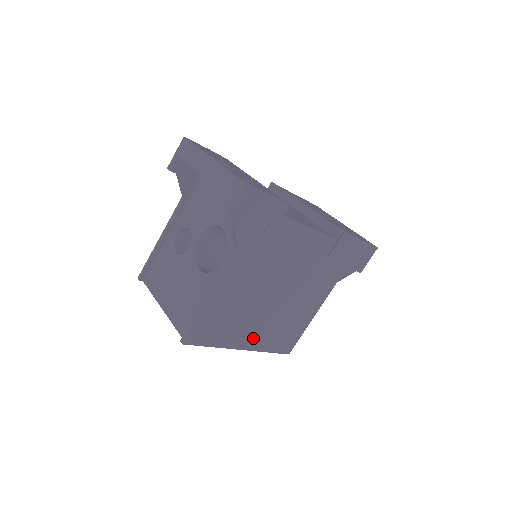
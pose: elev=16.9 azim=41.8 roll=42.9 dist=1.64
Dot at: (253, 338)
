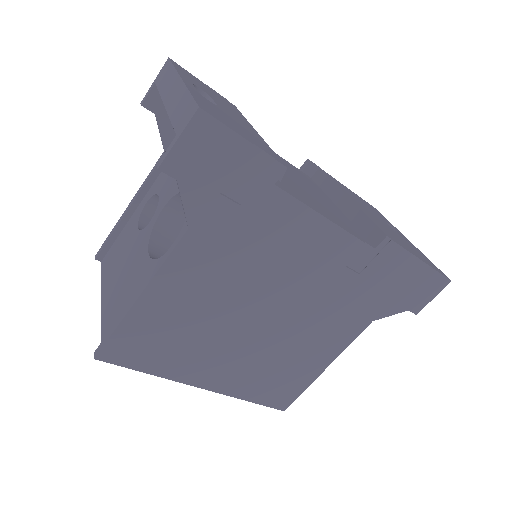
Dot at: (221, 375)
